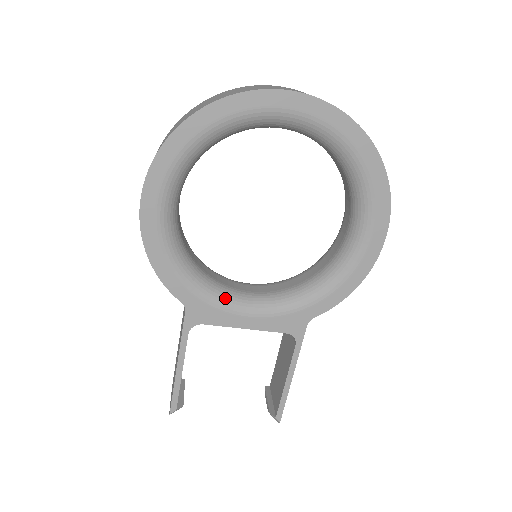
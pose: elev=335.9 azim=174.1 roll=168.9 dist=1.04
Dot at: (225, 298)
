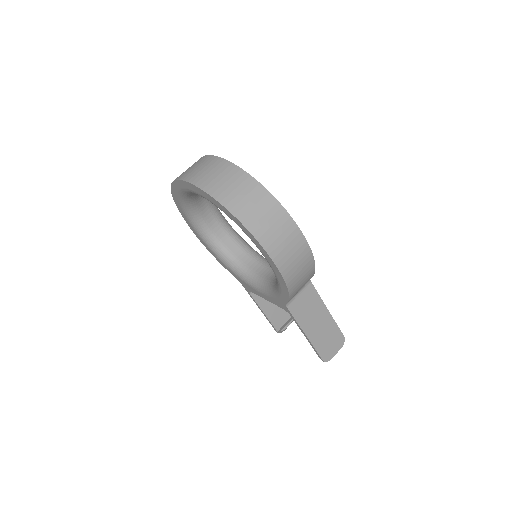
Dot at: (250, 280)
